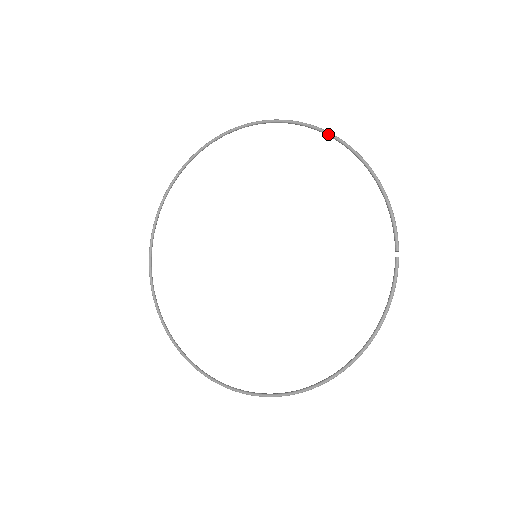
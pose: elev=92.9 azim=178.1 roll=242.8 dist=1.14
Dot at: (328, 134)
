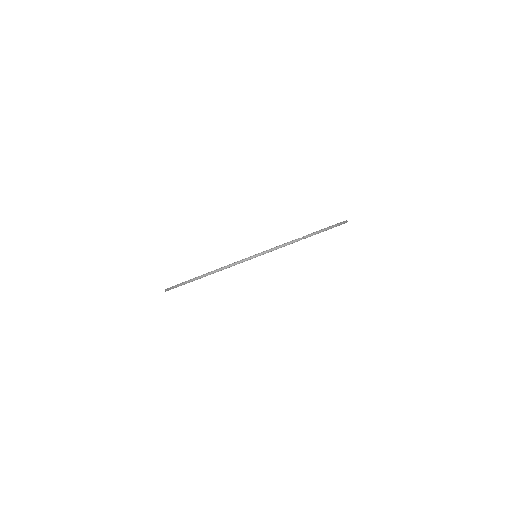
Dot at: occluded
